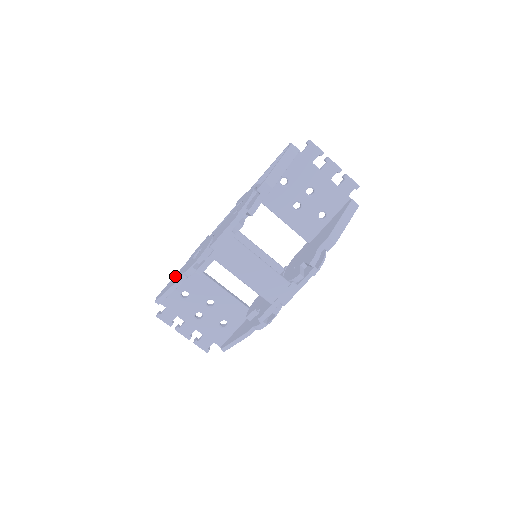
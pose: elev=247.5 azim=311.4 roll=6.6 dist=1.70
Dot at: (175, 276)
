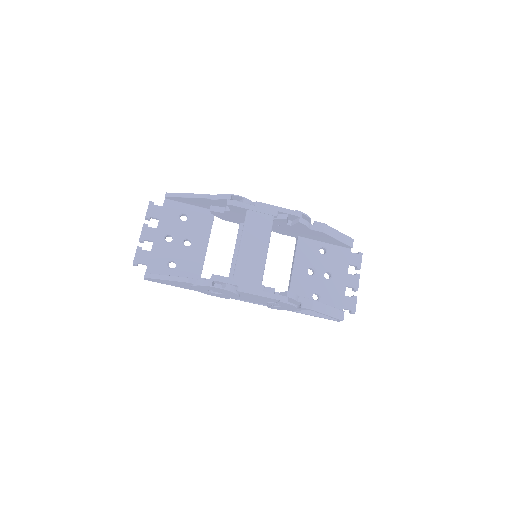
Dot at: occluded
